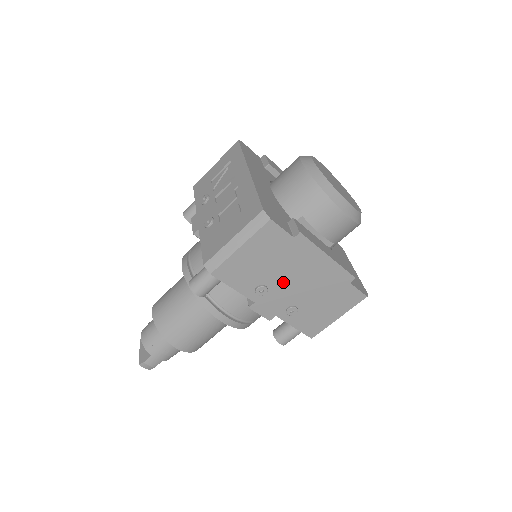
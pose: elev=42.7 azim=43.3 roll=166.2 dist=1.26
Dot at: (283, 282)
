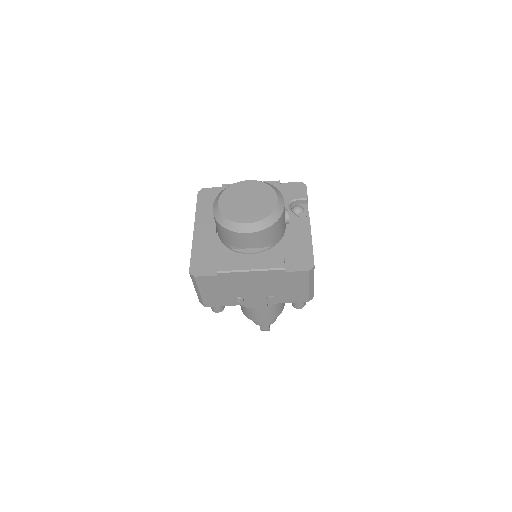
Dot at: (245, 291)
